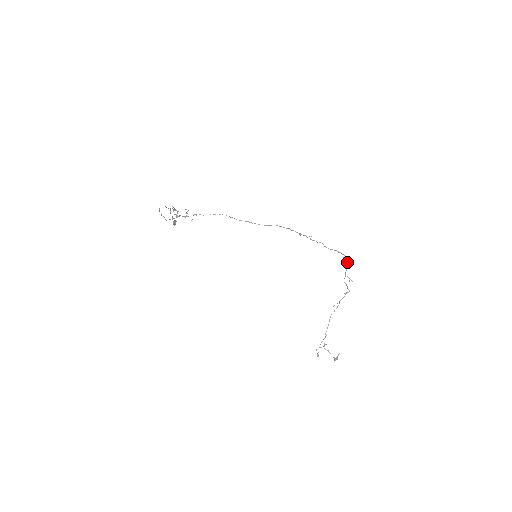
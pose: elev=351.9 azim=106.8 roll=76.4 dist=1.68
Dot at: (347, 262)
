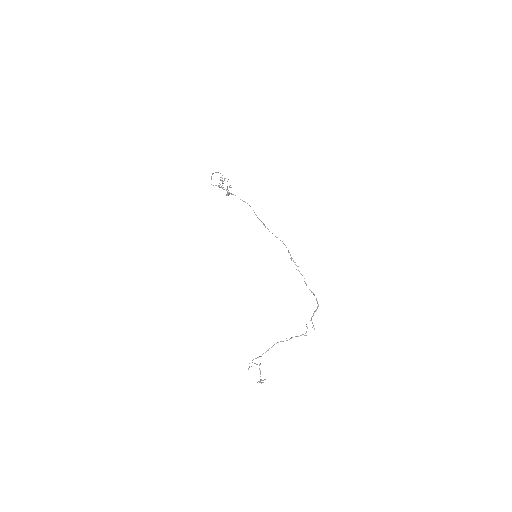
Dot at: occluded
